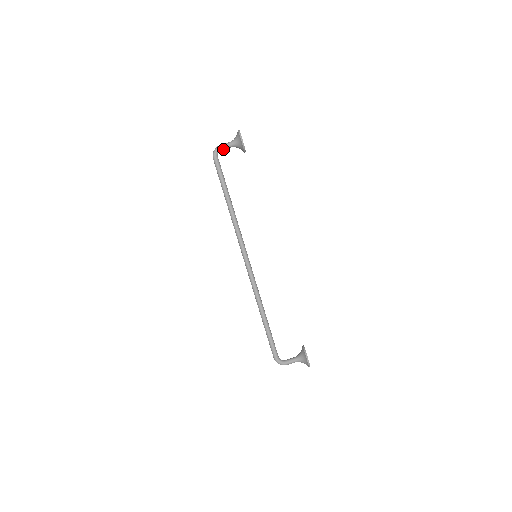
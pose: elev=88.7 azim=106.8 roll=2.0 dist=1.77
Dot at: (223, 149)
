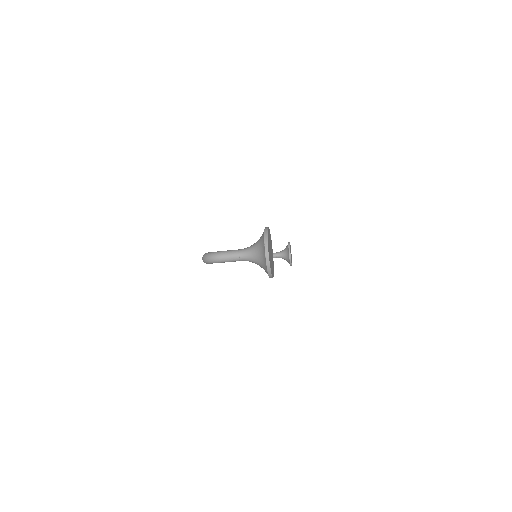
Dot at: (226, 258)
